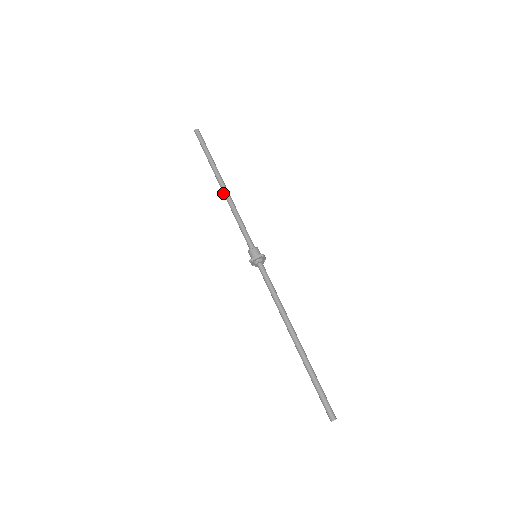
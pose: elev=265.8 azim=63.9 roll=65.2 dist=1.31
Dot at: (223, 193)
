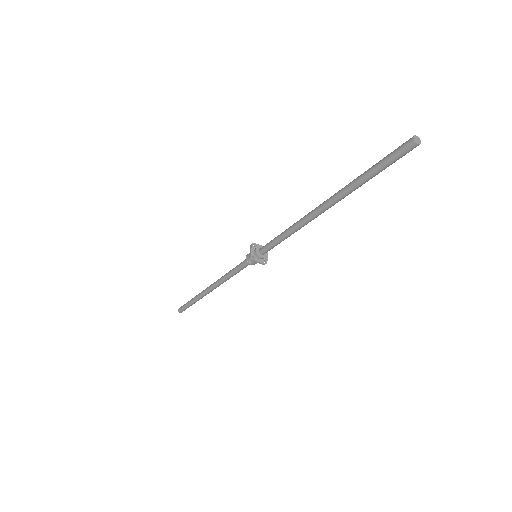
Dot at: (213, 289)
